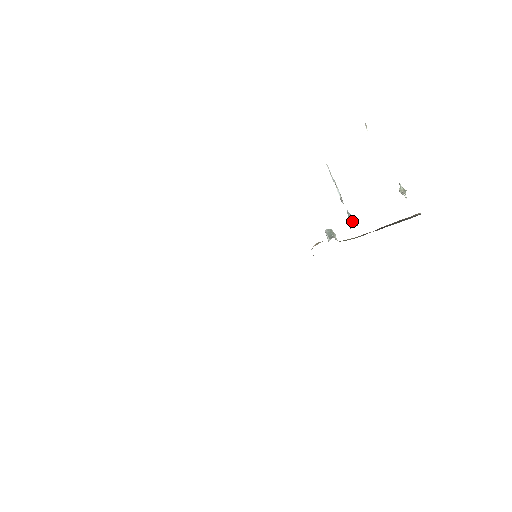
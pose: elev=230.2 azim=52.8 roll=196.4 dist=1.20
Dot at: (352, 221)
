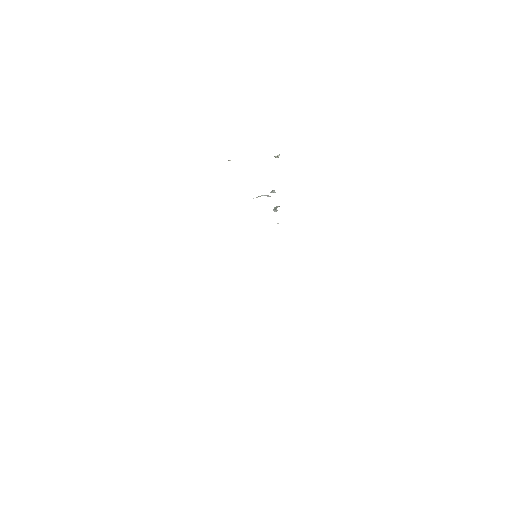
Dot at: (273, 191)
